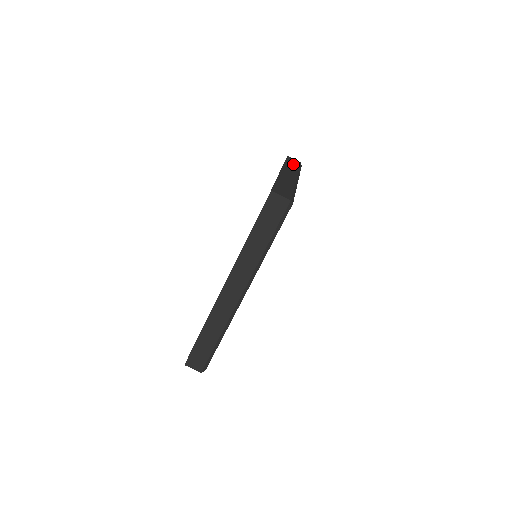
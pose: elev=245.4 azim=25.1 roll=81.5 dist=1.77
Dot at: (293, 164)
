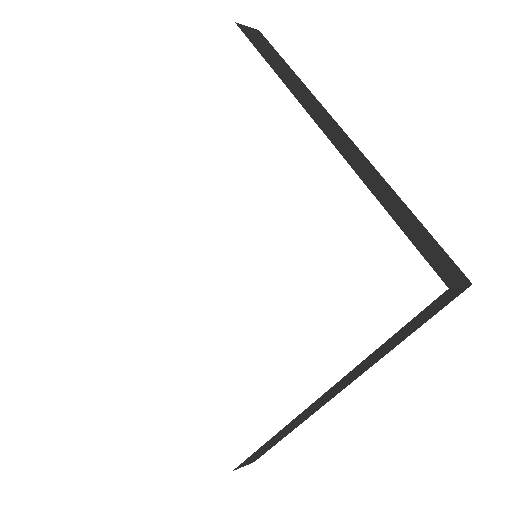
Dot at: (276, 60)
